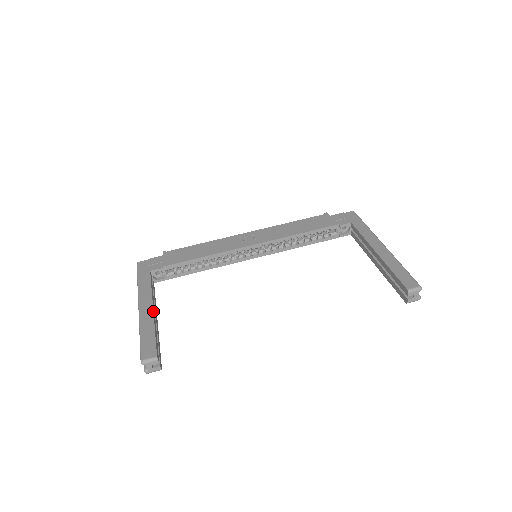
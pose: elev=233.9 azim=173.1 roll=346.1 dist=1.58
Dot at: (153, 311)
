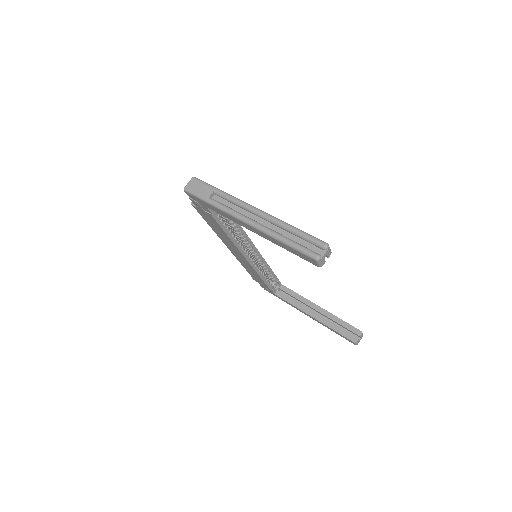
Dot at: occluded
